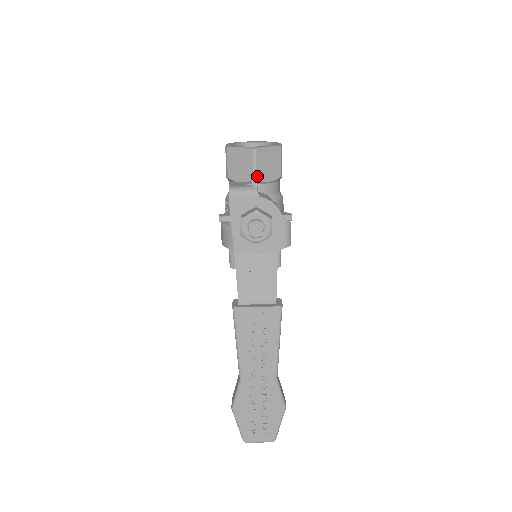
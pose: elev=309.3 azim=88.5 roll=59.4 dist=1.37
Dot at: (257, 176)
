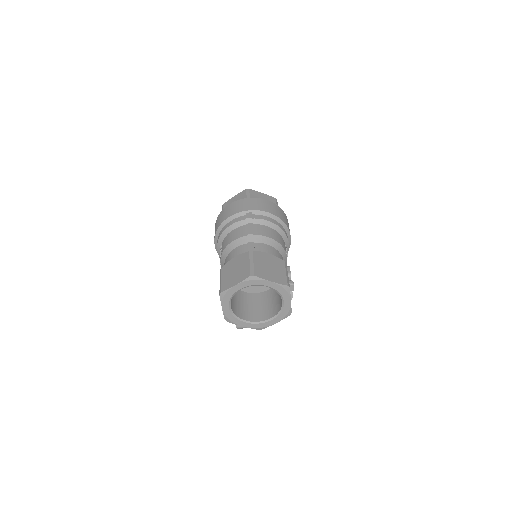
Dot at: occluded
